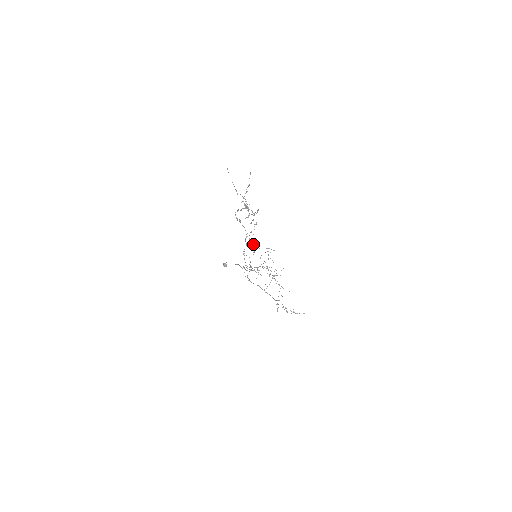
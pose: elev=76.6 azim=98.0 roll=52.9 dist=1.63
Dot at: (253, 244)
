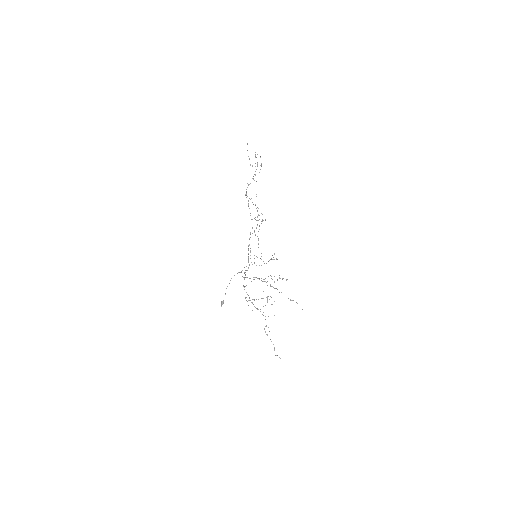
Dot at: occluded
